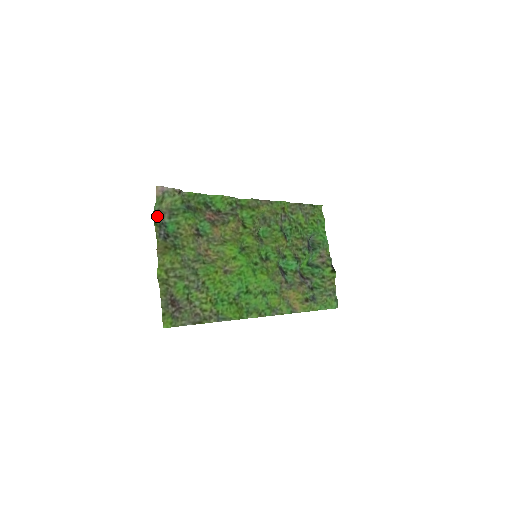
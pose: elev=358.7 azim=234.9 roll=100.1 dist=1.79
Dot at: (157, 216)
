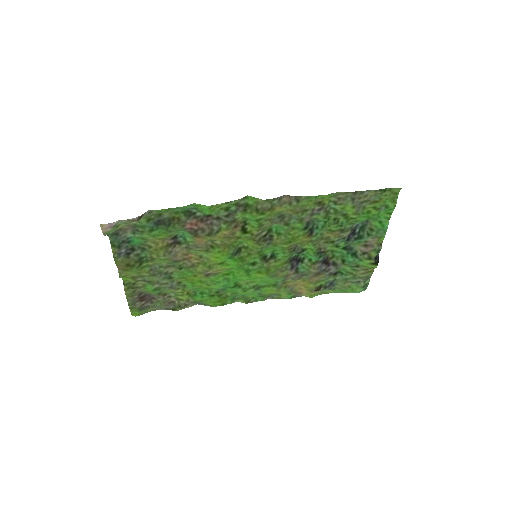
Dot at: (115, 236)
